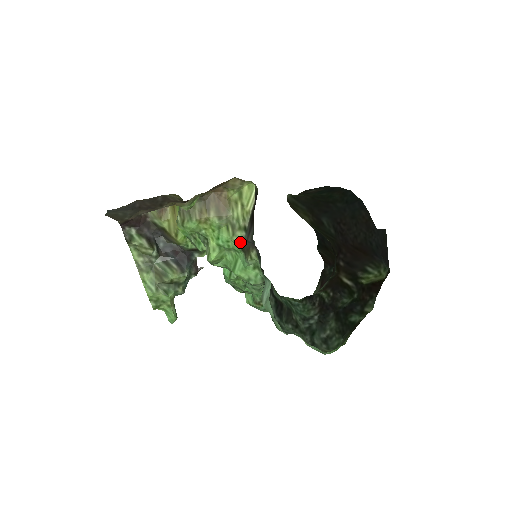
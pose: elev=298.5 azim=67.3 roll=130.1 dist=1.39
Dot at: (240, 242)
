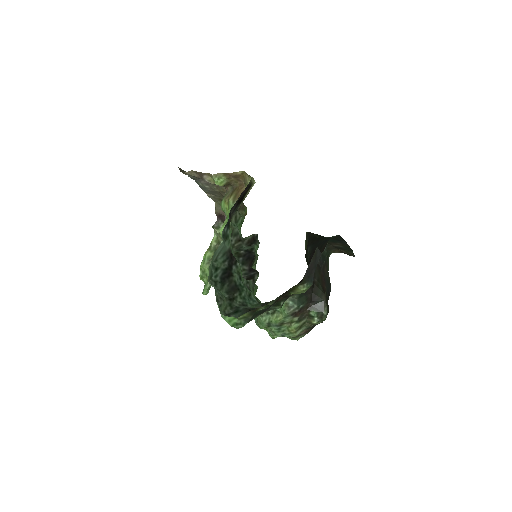
Dot at: occluded
